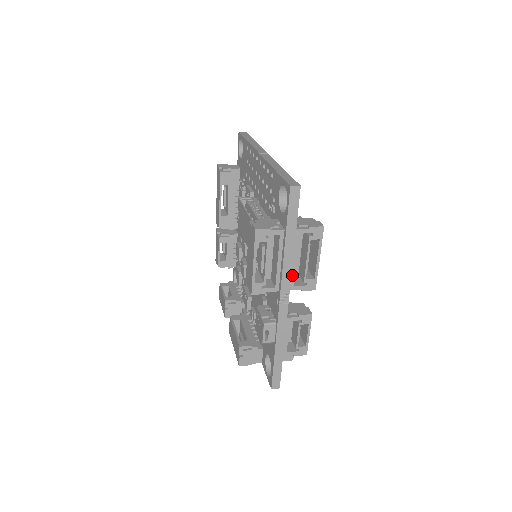
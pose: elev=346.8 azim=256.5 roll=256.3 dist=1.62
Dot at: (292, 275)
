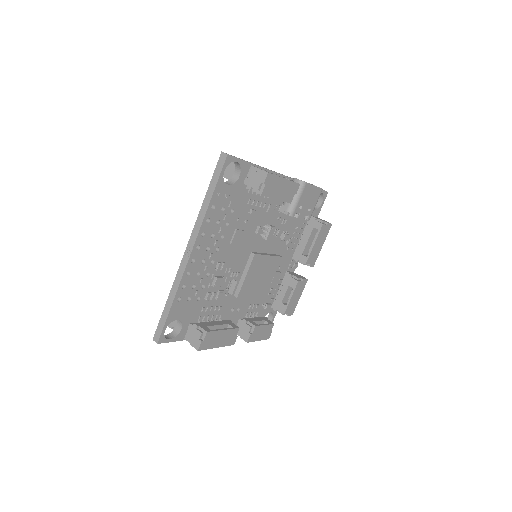
Dot at: occluded
